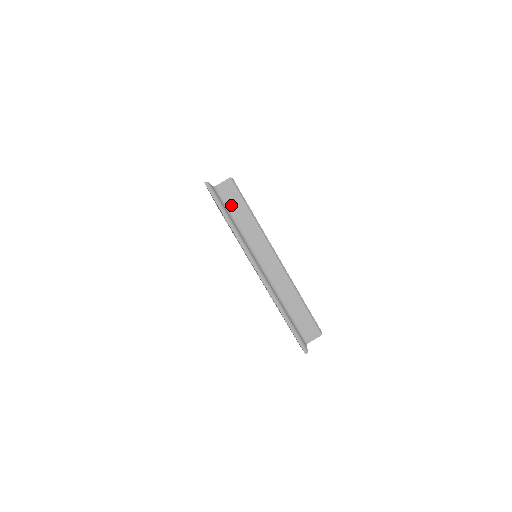
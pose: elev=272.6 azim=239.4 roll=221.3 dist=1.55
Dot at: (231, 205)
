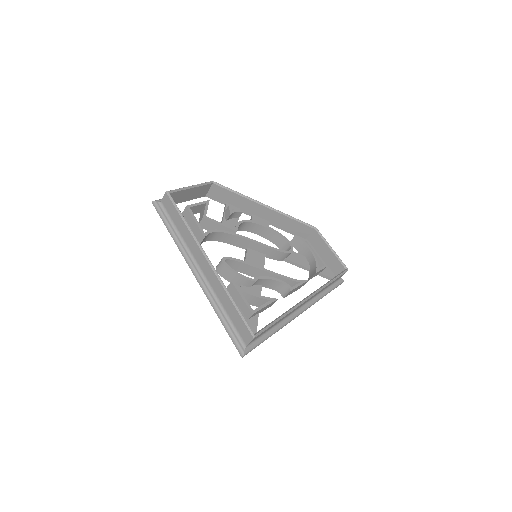
Dot at: (263, 333)
